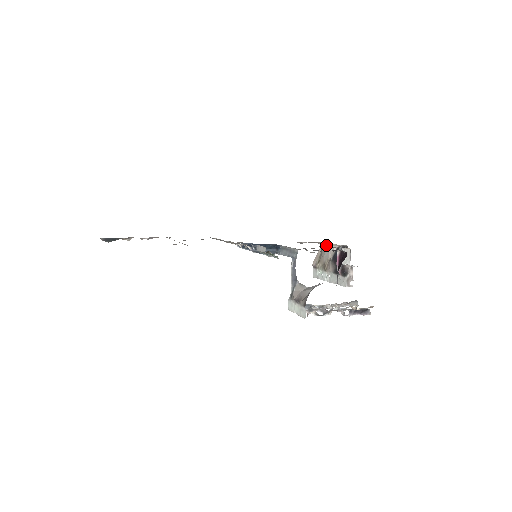
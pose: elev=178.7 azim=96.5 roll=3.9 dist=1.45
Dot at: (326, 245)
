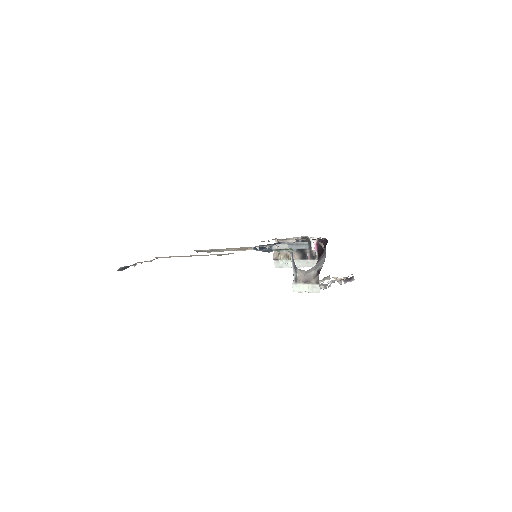
Dot at: (286, 239)
